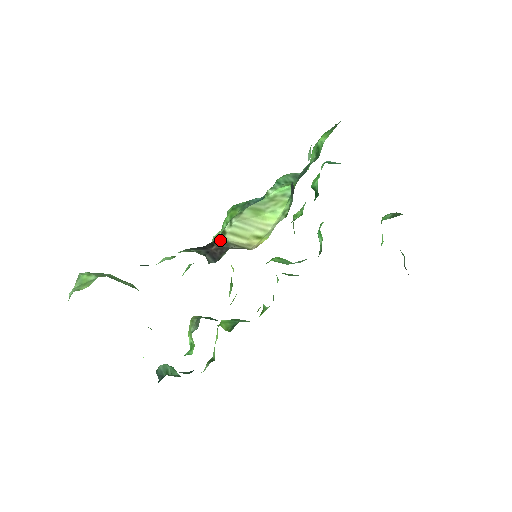
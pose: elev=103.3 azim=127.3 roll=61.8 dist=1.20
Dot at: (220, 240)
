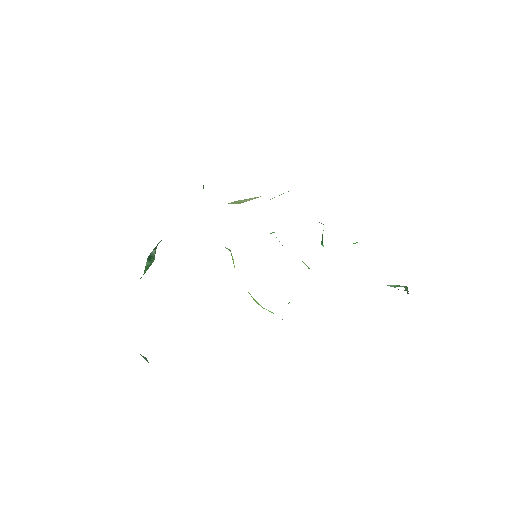
Dot at: occluded
